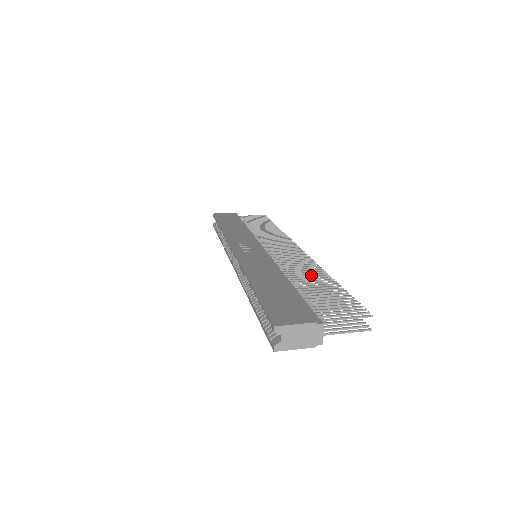
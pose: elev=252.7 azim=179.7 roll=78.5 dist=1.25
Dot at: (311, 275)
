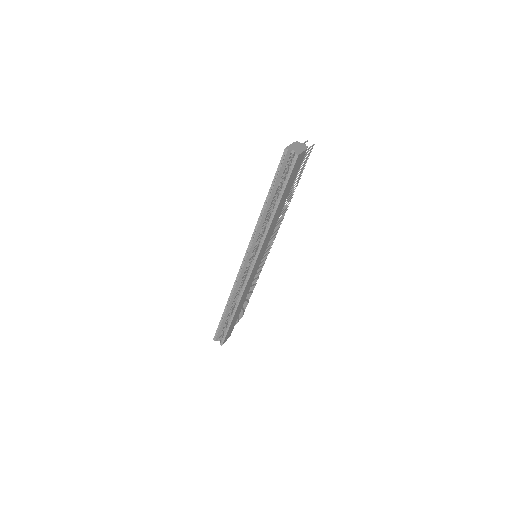
Dot at: occluded
